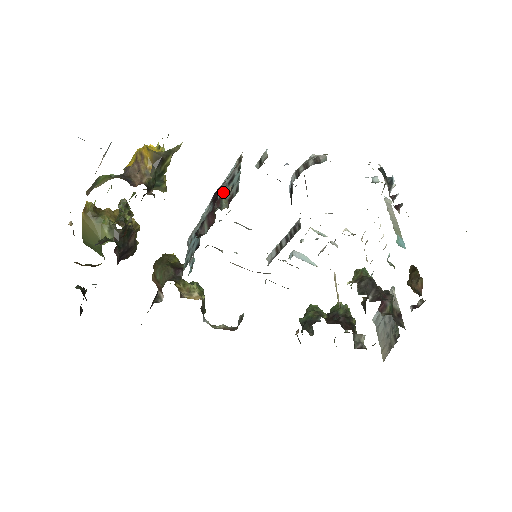
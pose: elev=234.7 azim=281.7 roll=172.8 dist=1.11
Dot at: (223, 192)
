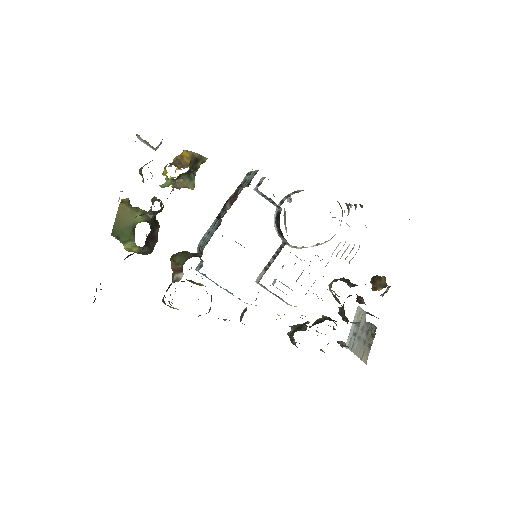
Dot at: occluded
